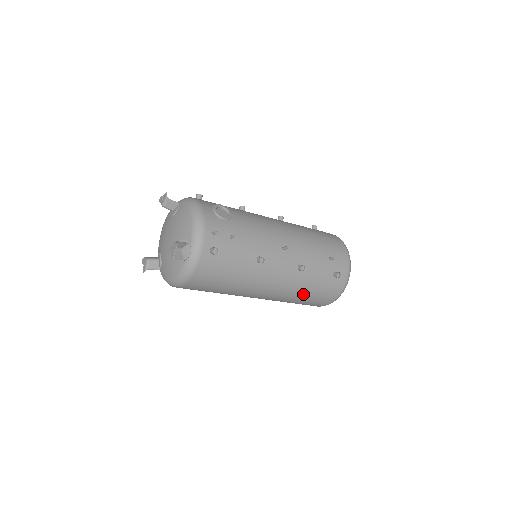
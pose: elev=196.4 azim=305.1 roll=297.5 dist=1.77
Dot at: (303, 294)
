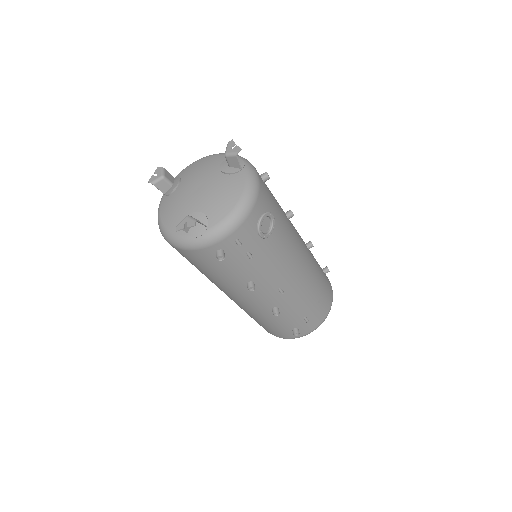
Dot at: (256, 318)
